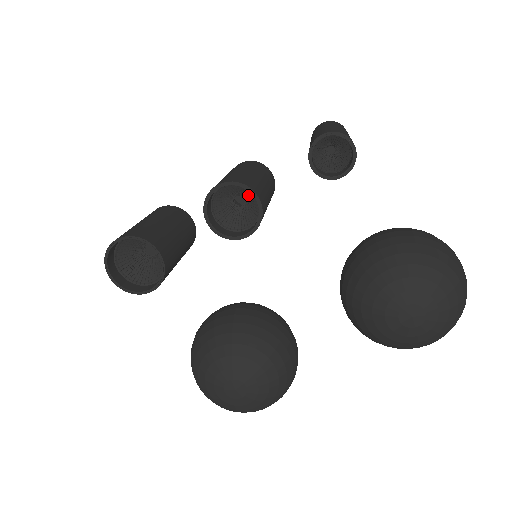
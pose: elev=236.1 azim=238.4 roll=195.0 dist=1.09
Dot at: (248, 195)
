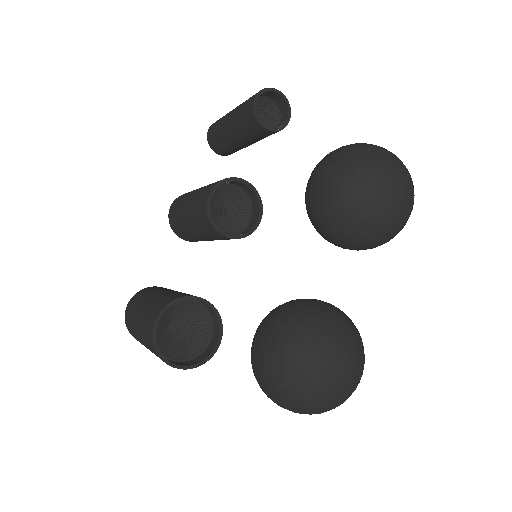
Dot at: (225, 198)
